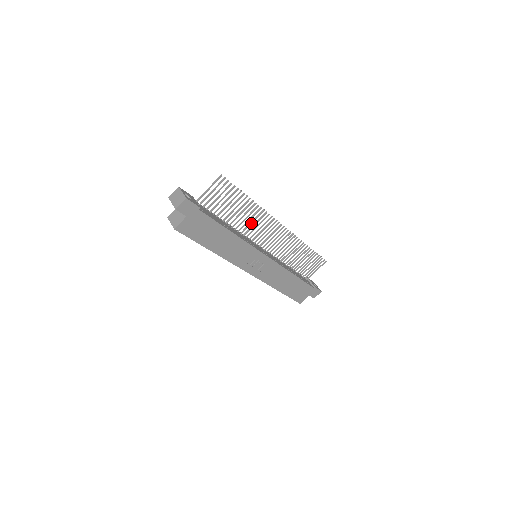
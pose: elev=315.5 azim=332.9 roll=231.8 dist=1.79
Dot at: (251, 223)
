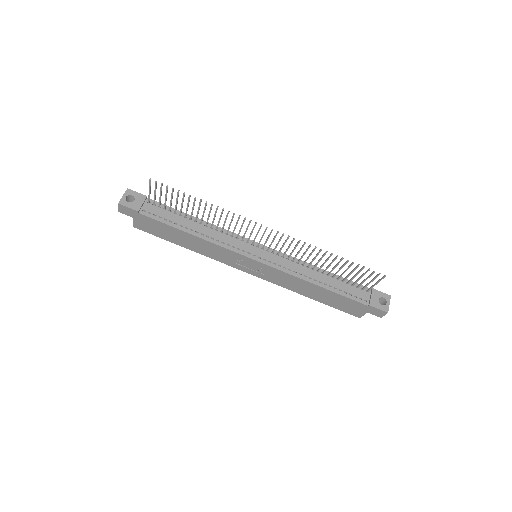
Dot at: (224, 223)
